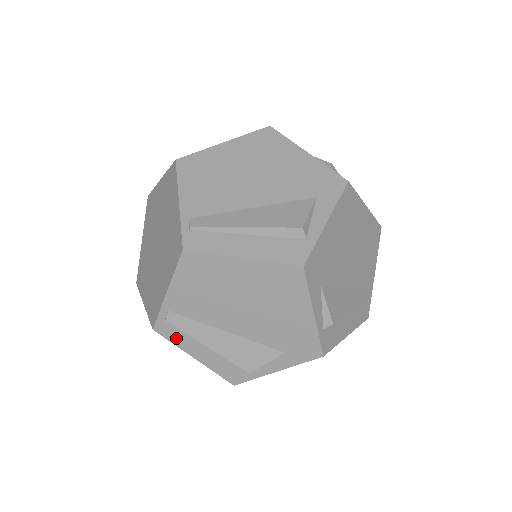
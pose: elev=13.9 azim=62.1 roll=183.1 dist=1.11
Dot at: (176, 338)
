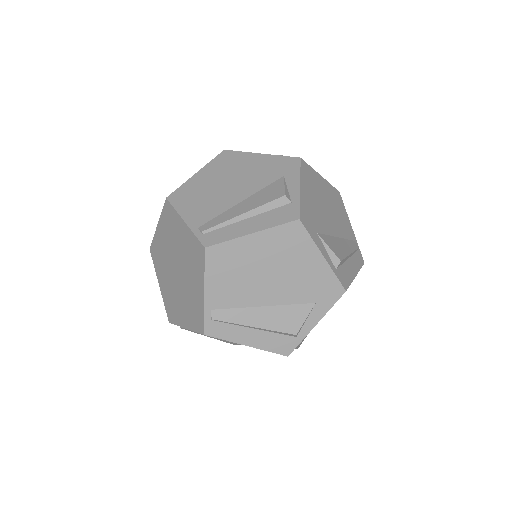
Dot at: occluded
